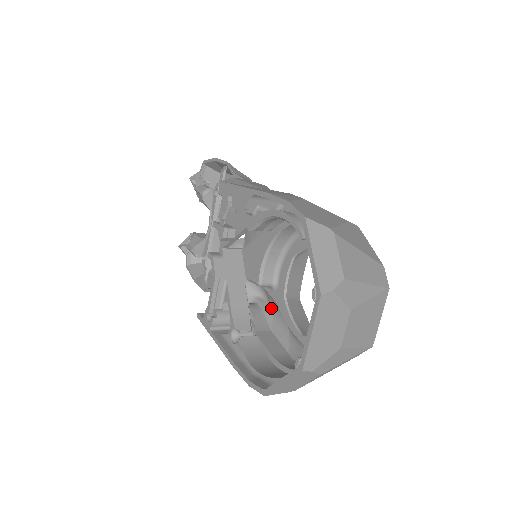
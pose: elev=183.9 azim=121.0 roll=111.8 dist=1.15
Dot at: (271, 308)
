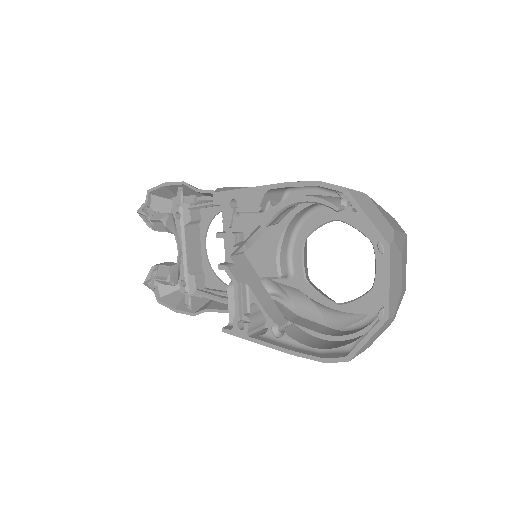
Dot at: (288, 297)
